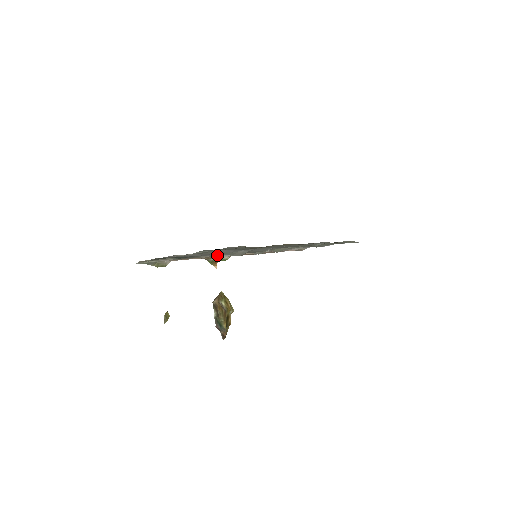
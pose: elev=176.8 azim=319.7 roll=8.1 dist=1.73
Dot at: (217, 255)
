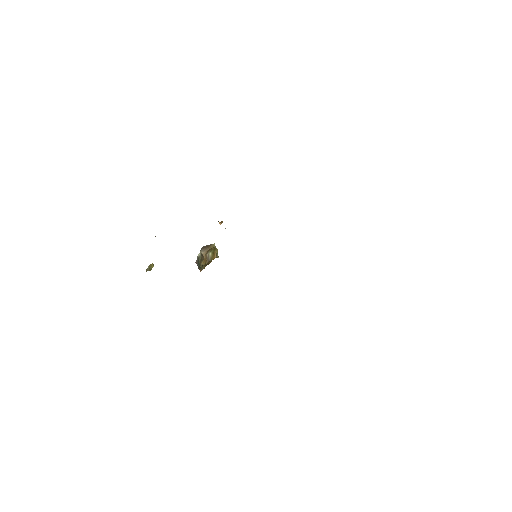
Dot at: occluded
